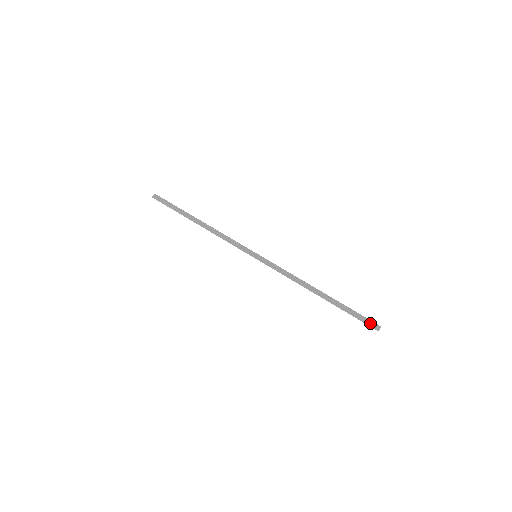
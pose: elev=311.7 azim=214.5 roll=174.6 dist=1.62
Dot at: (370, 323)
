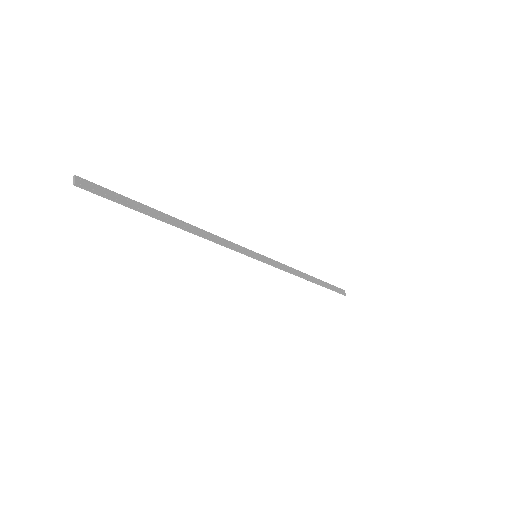
Dot at: (341, 291)
